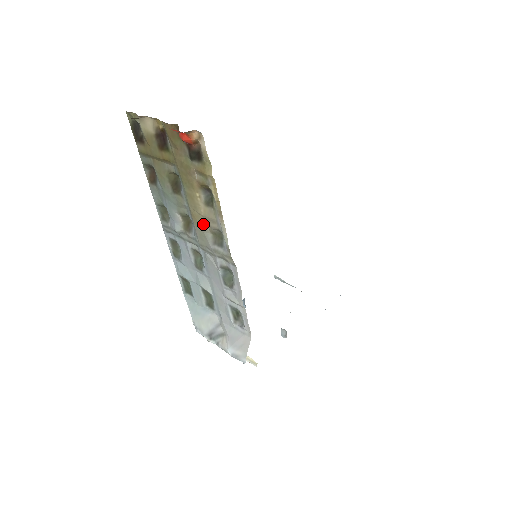
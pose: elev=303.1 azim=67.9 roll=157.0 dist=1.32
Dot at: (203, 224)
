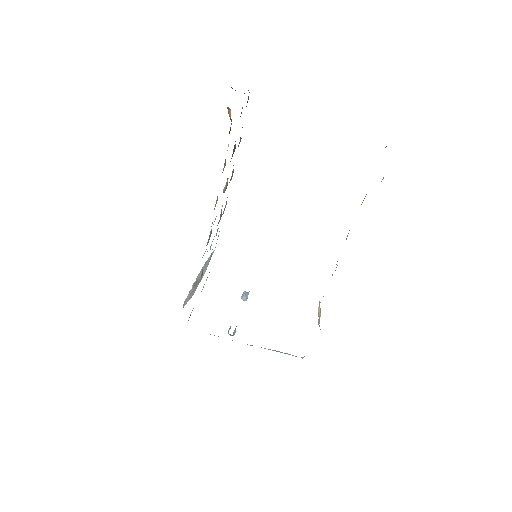
Dot at: occluded
